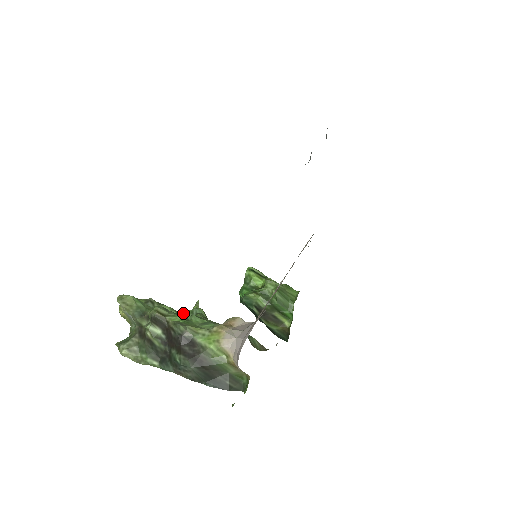
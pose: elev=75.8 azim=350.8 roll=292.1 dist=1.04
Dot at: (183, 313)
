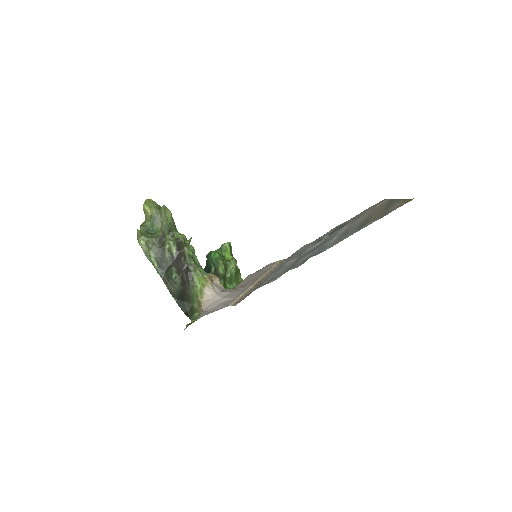
Dot at: occluded
